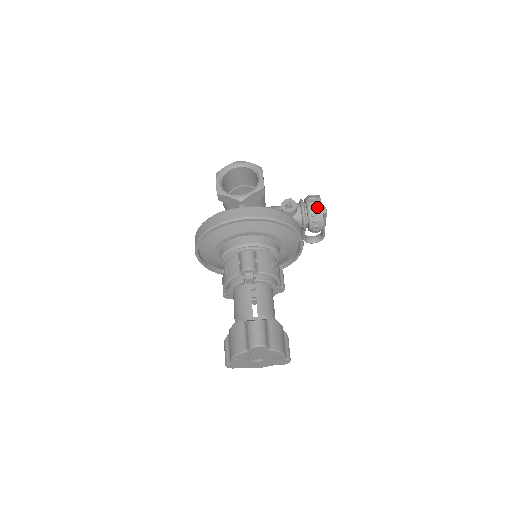
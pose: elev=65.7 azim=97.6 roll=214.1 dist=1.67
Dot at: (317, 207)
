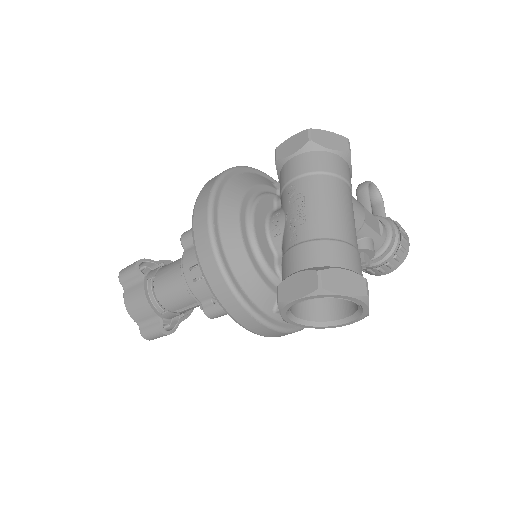
Dot at: (375, 273)
